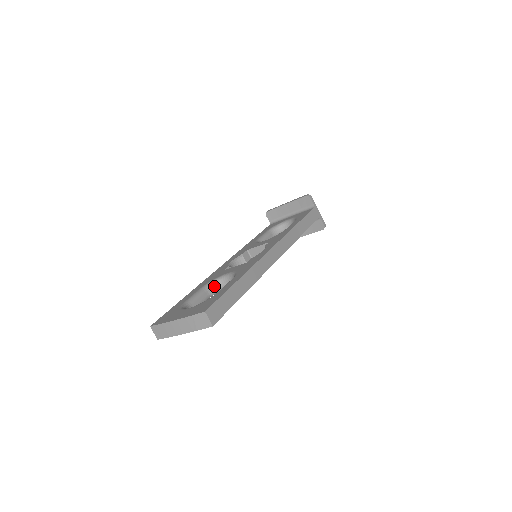
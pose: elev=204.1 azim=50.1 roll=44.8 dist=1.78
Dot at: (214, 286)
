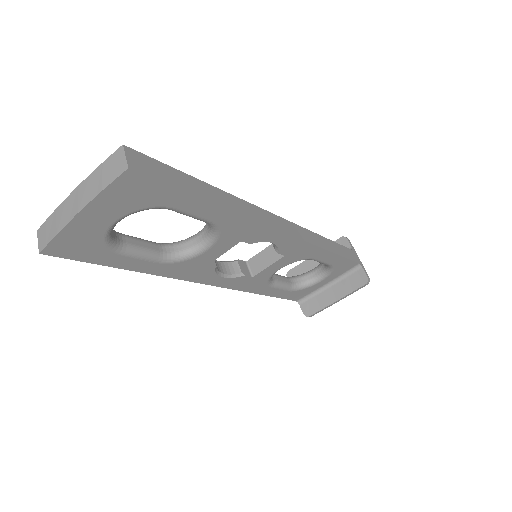
Dot at: (175, 246)
